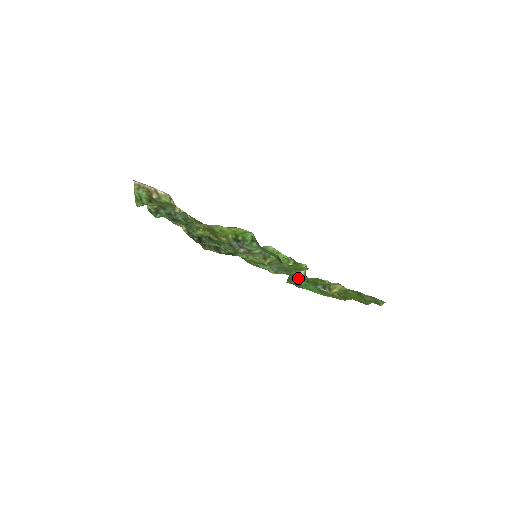
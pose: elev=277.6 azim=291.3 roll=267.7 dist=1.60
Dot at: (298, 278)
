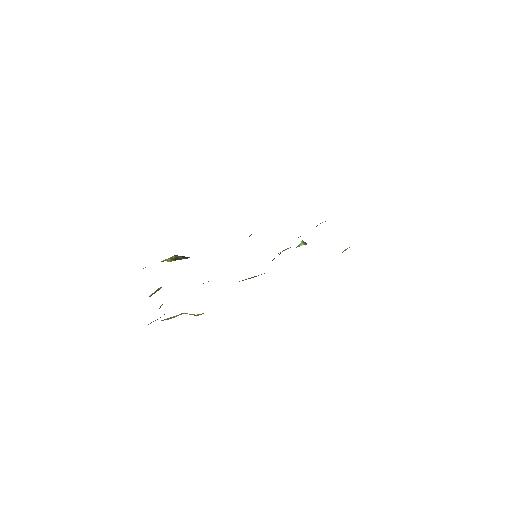
Dot at: occluded
